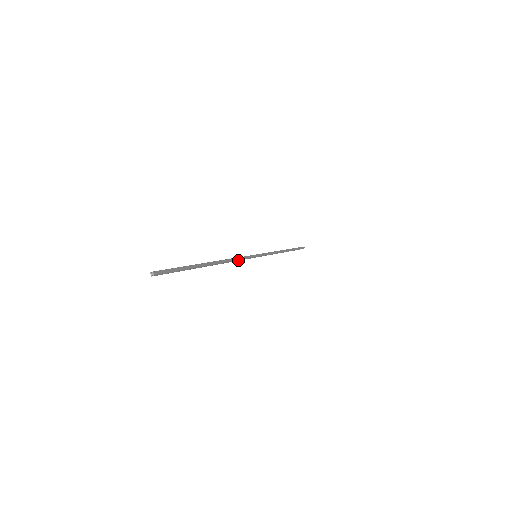
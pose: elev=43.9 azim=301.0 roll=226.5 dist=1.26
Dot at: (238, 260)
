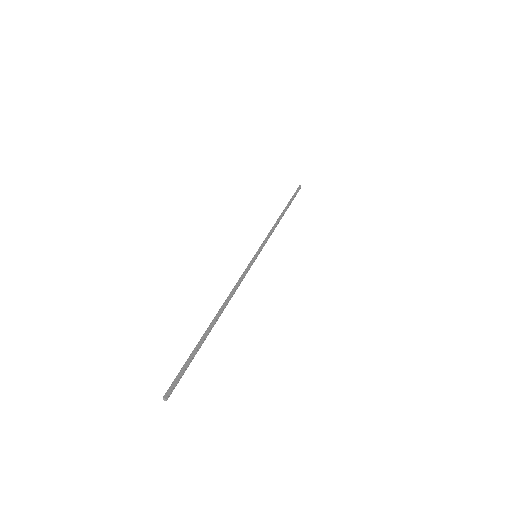
Dot at: occluded
